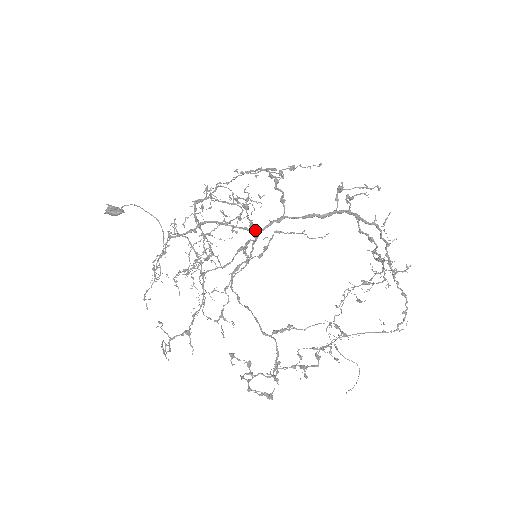
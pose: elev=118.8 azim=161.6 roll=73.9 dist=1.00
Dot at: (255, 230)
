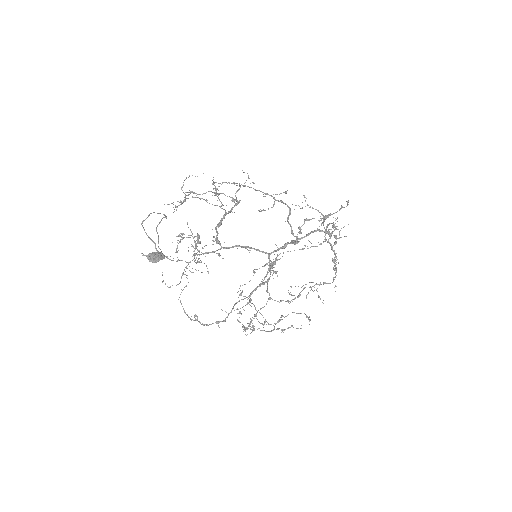
Dot at: (265, 253)
